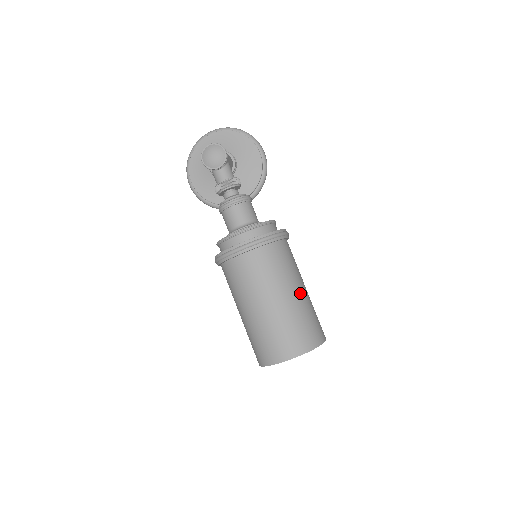
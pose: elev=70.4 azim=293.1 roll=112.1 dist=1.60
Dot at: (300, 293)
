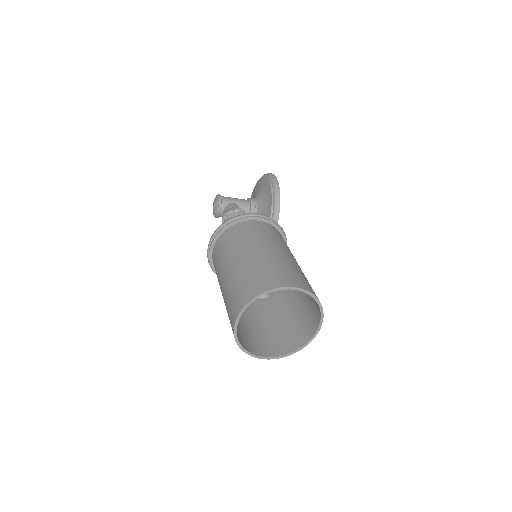
Dot at: (250, 254)
